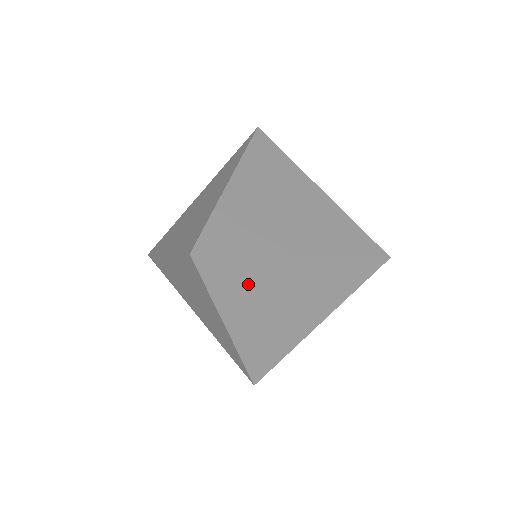
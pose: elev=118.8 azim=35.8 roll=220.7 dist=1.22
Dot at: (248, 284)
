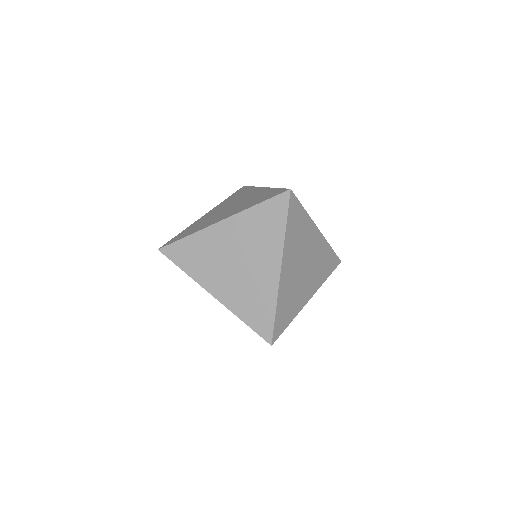
Dot at: (202, 255)
